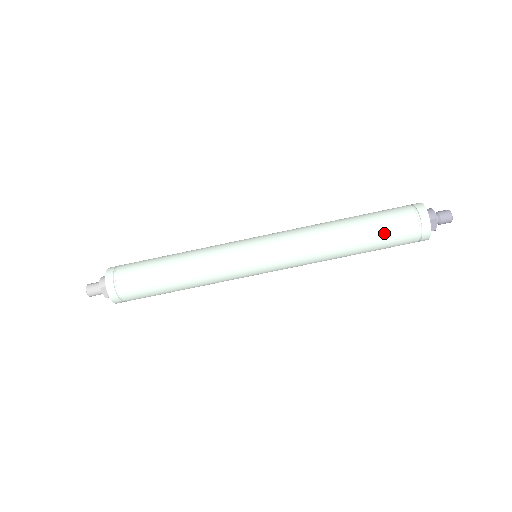
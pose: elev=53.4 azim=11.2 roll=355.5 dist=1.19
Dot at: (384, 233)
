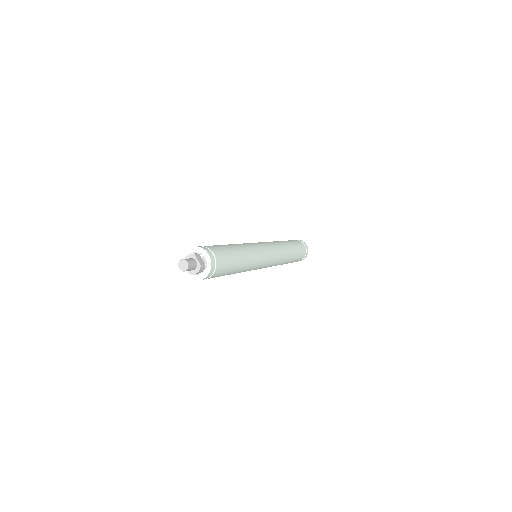
Dot at: (294, 242)
